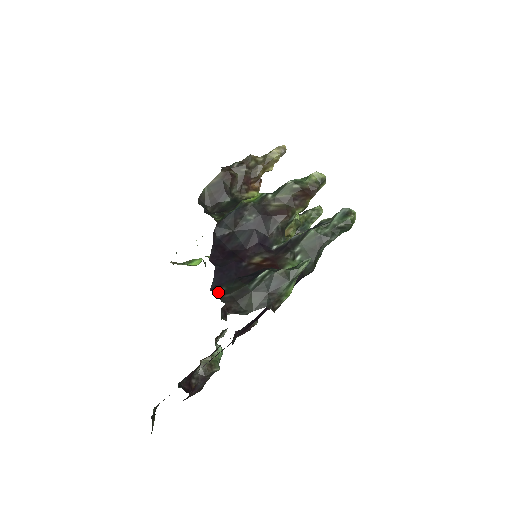
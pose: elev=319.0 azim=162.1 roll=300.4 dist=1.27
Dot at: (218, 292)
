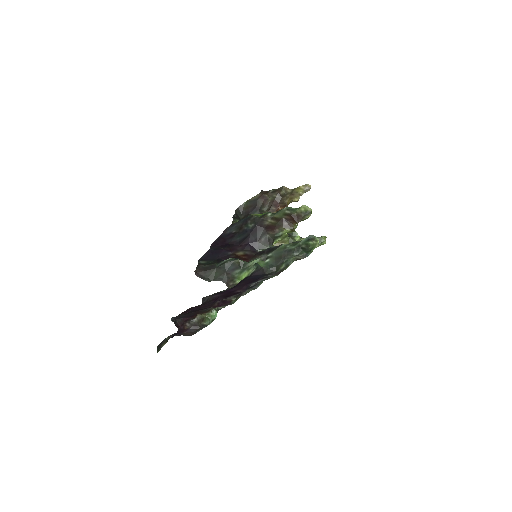
Dot at: (199, 262)
